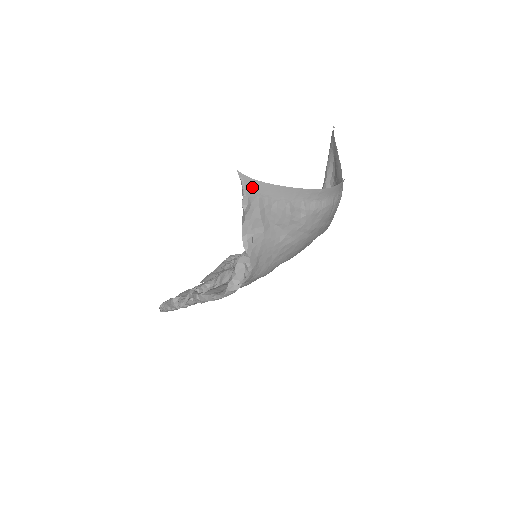
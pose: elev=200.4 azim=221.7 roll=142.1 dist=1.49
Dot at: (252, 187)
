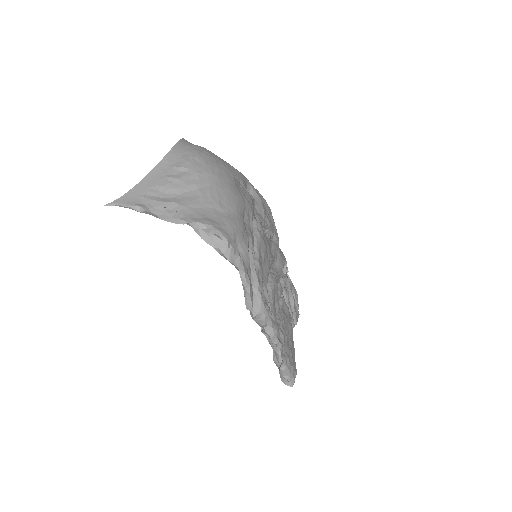
Dot at: (129, 199)
